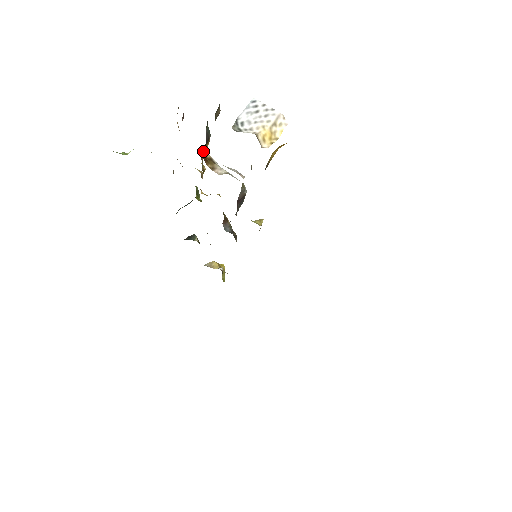
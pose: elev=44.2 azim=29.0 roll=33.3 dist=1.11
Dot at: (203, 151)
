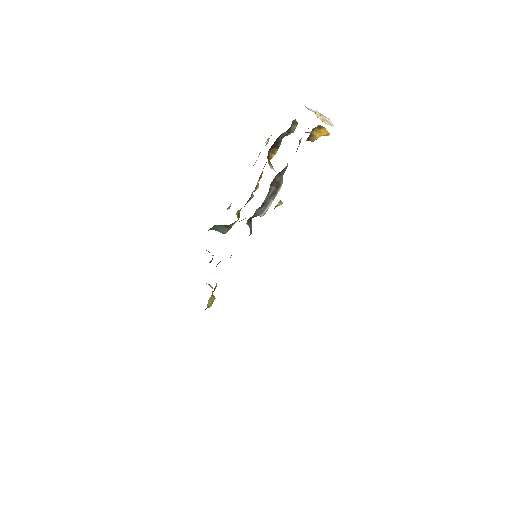
Dot at: (269, 154)
